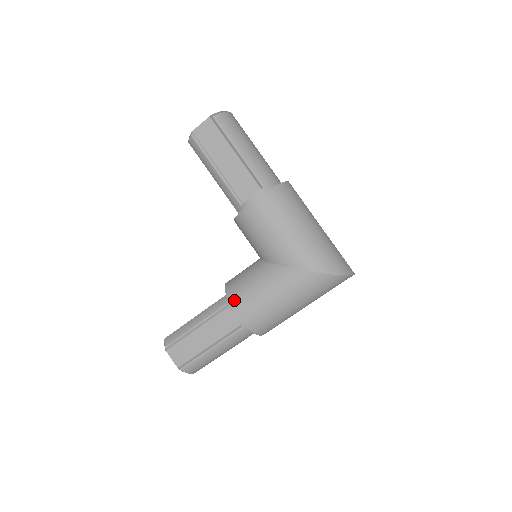
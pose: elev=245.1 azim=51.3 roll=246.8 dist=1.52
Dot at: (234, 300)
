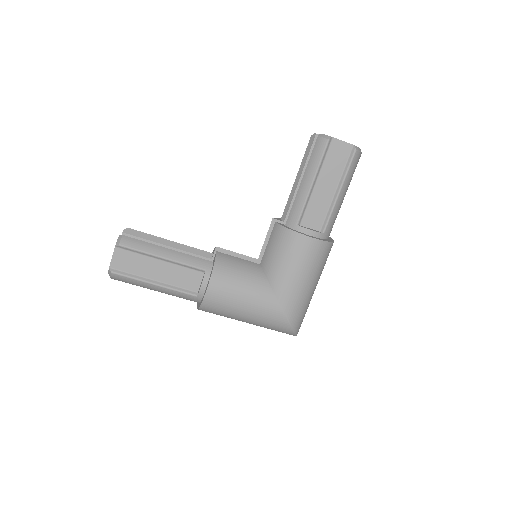
Dot at: (217, 277)
